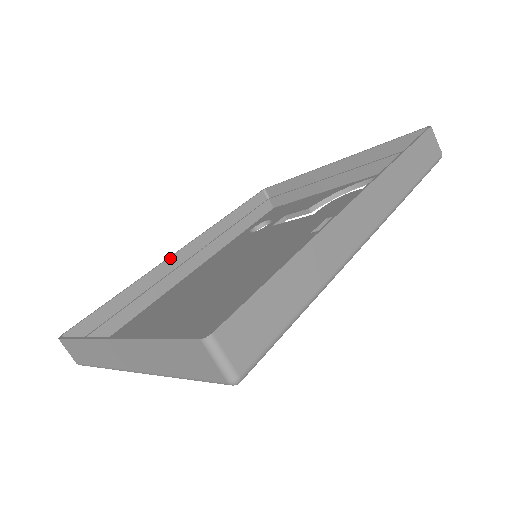
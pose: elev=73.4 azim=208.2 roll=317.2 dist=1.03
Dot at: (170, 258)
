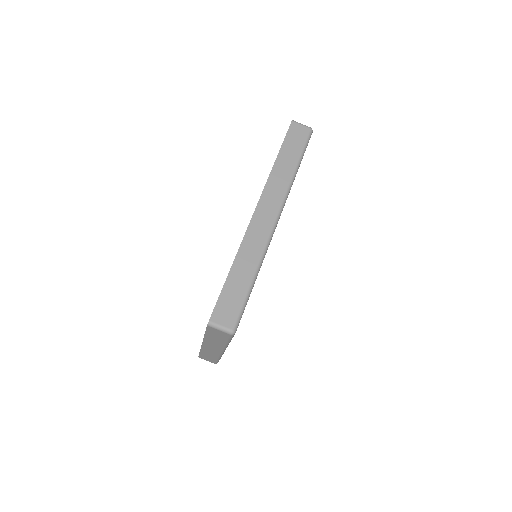
Dot at: occluded
